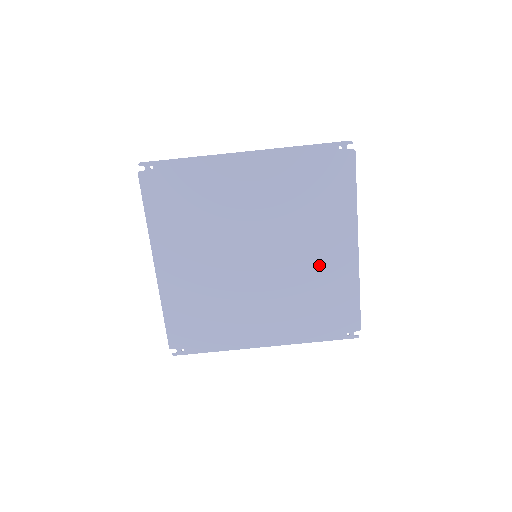
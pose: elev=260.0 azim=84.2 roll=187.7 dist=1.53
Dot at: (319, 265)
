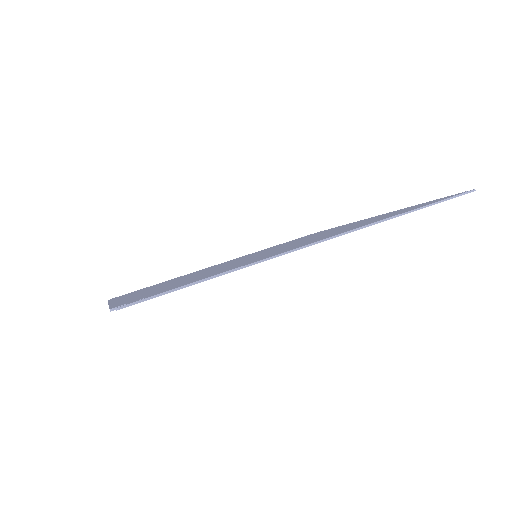
Dot at: occluded
